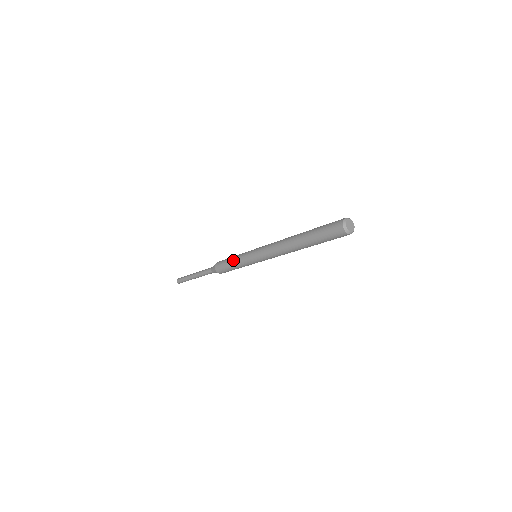
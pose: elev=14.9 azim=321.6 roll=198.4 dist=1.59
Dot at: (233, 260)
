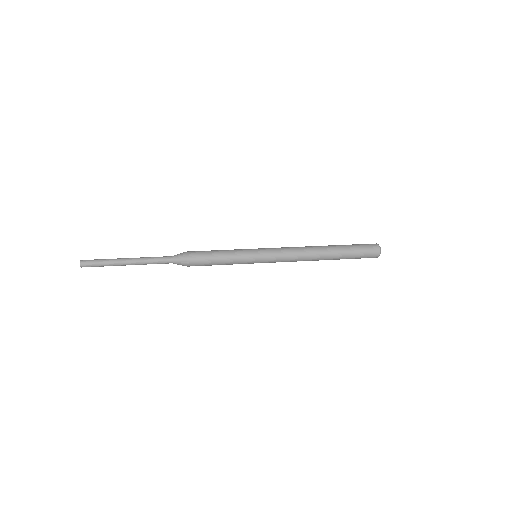
Dot at: (226, 262)
